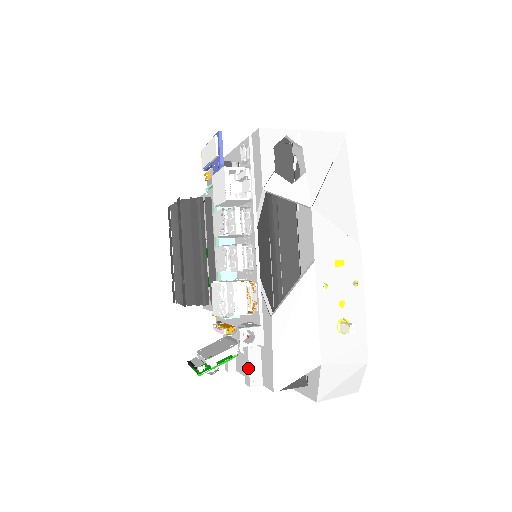
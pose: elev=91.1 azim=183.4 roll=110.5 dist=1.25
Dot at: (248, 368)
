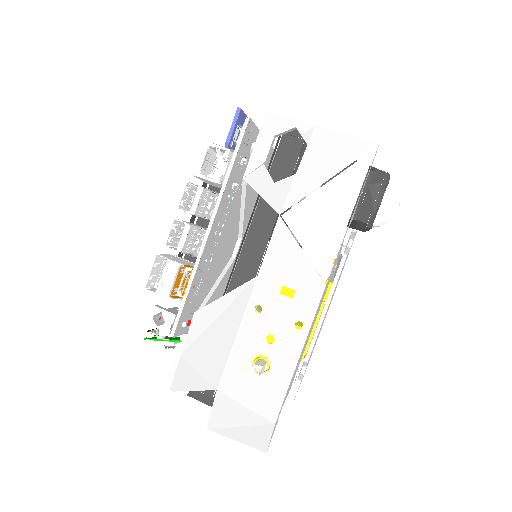
Dot at: (177, 356)
